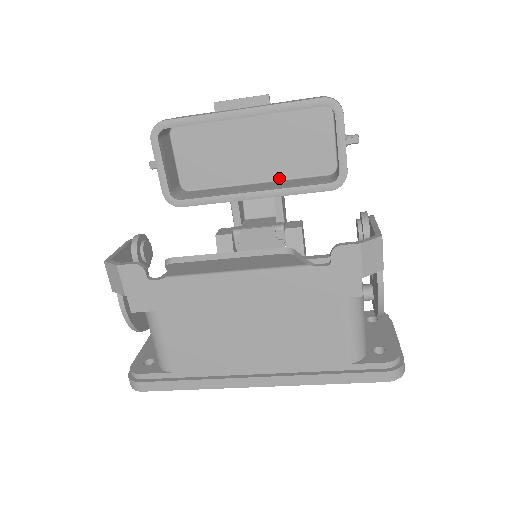
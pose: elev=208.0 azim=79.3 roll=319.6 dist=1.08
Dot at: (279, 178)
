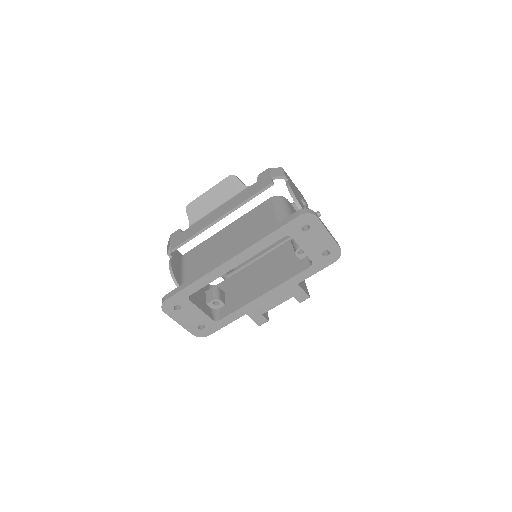
Dot at: occluded
